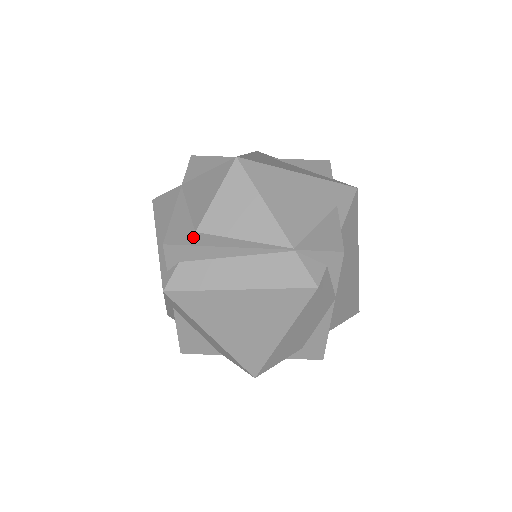
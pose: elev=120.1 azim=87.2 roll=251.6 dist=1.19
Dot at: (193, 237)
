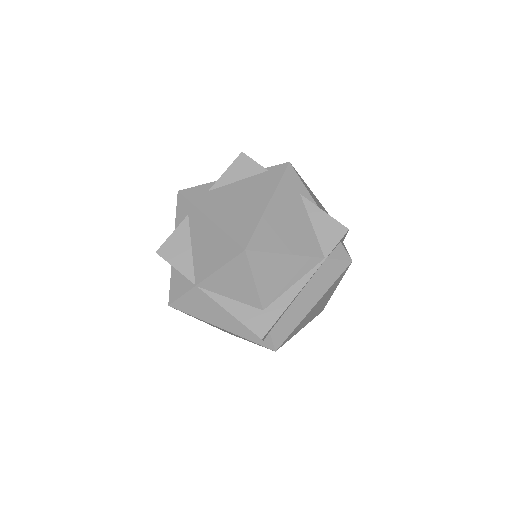
Dot at: (268, 315)
